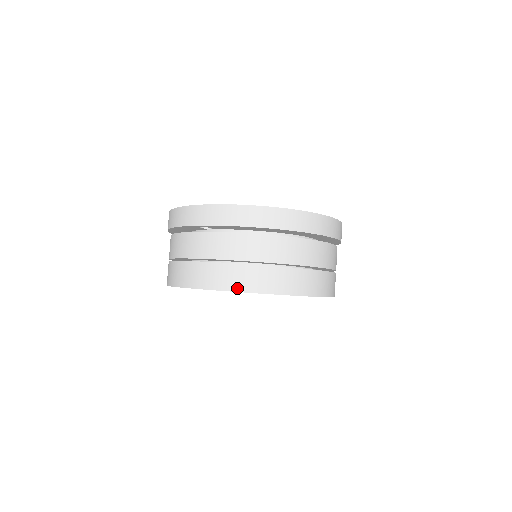
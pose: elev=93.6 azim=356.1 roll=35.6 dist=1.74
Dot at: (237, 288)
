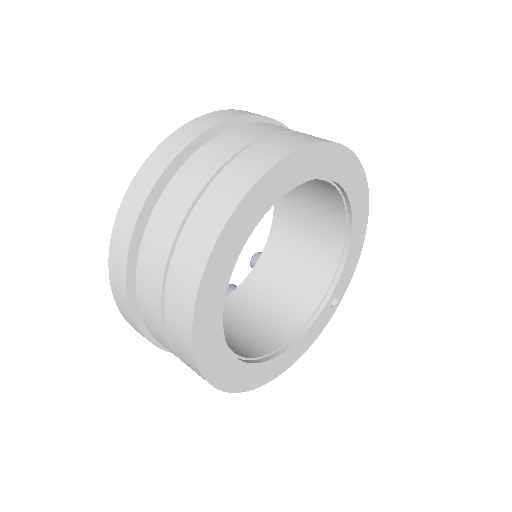
Dot at: (322, 140)
